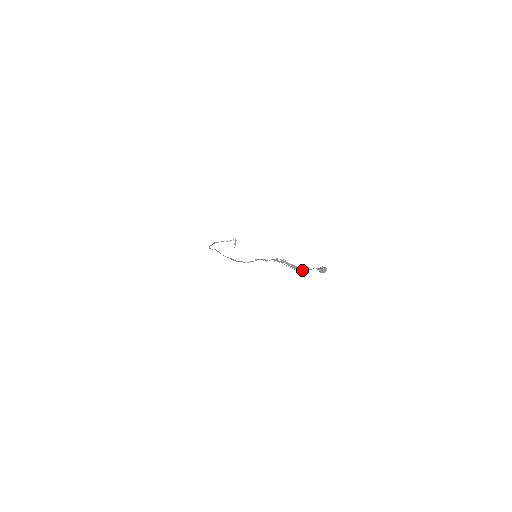
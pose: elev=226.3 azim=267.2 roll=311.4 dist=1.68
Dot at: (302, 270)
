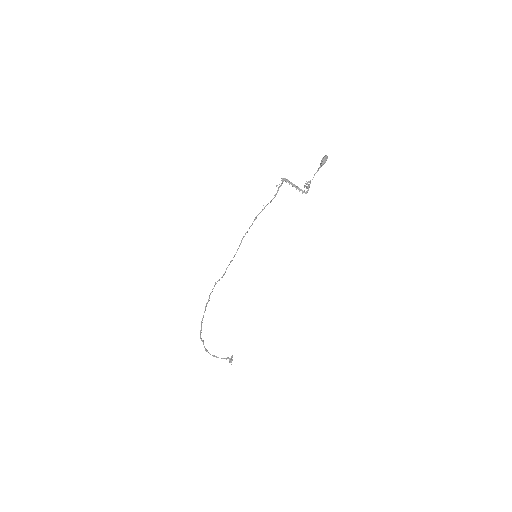
Dot at: (304, 185)
